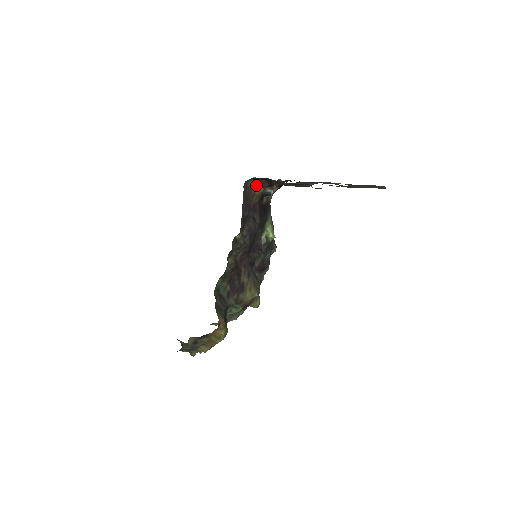
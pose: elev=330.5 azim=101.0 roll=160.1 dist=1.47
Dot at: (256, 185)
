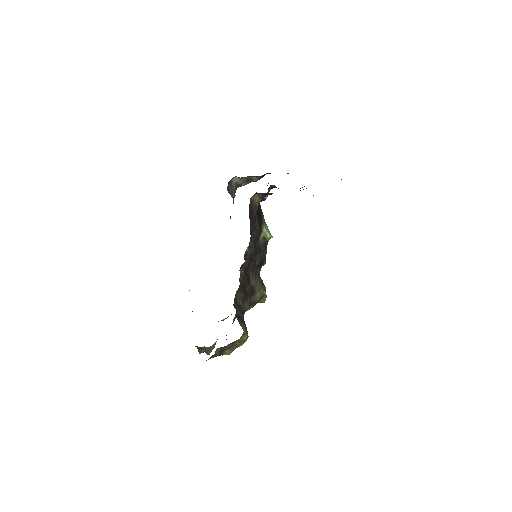
Dot at: (256, 198)
